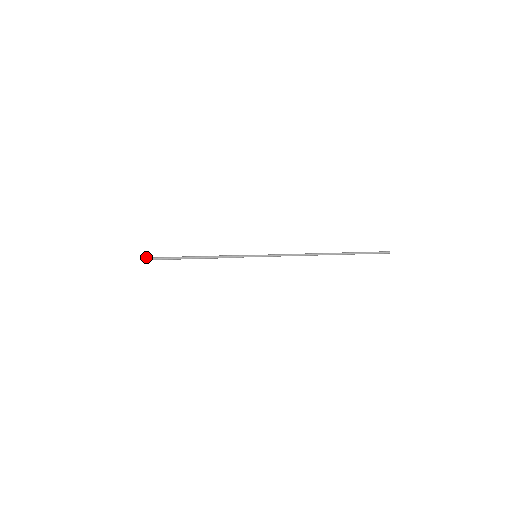
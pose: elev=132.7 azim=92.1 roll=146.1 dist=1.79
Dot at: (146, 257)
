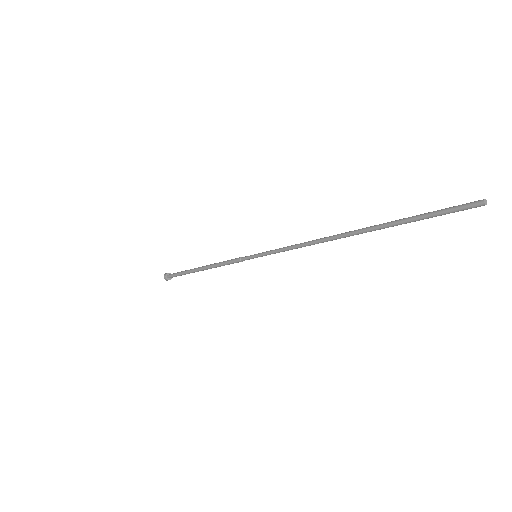
Dot at: occluded
